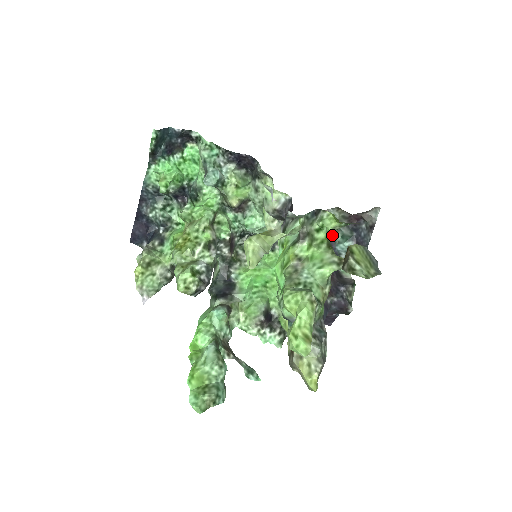
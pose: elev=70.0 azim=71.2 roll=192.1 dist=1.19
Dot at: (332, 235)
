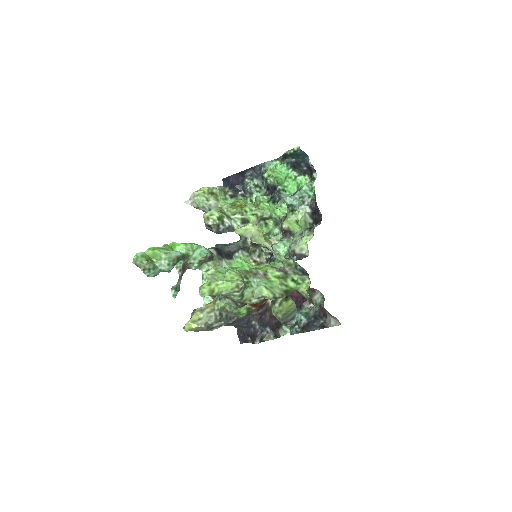
Dot at: (304, 306)
